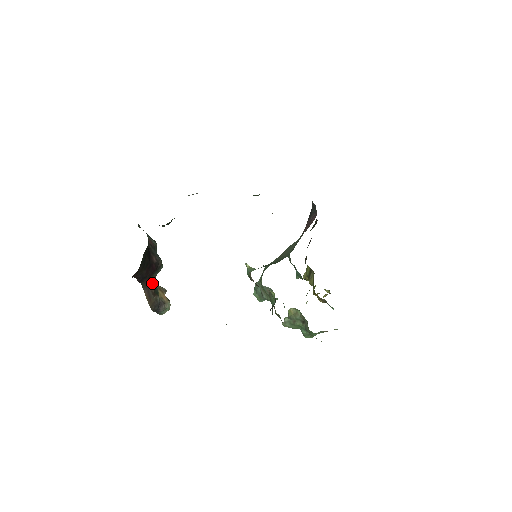
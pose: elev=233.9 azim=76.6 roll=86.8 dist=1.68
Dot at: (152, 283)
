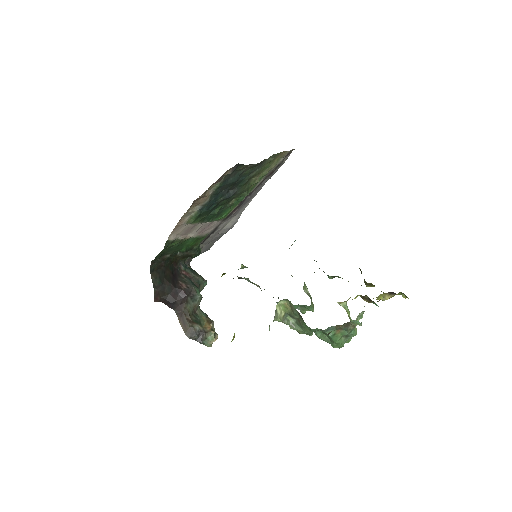
Dot at: (188, 311)
